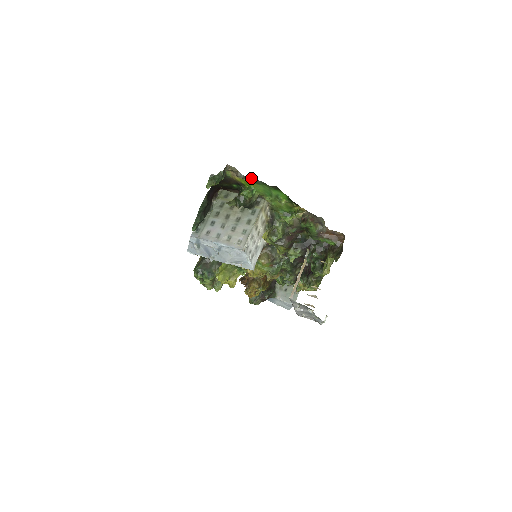
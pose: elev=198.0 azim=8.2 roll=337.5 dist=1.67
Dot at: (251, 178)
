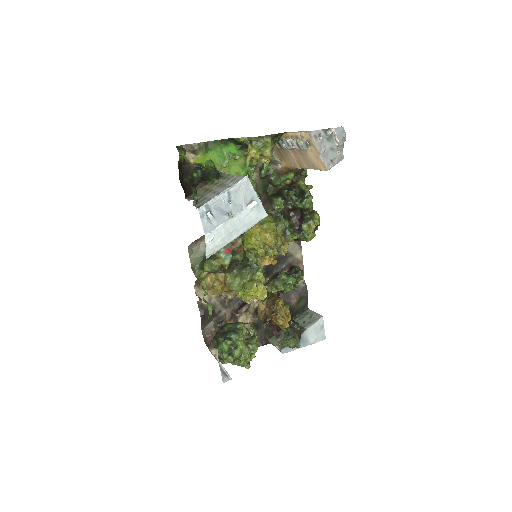
Dot at: (203, 143)
